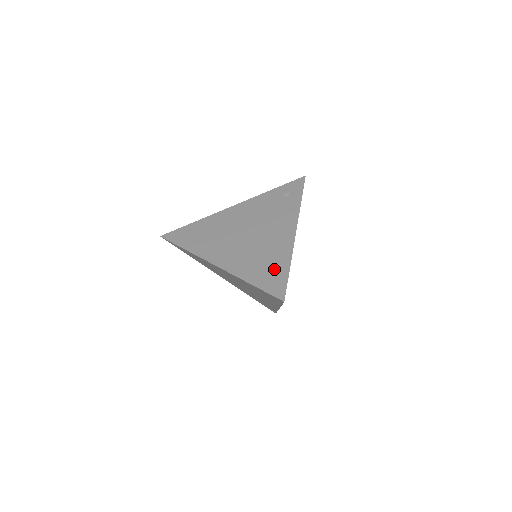
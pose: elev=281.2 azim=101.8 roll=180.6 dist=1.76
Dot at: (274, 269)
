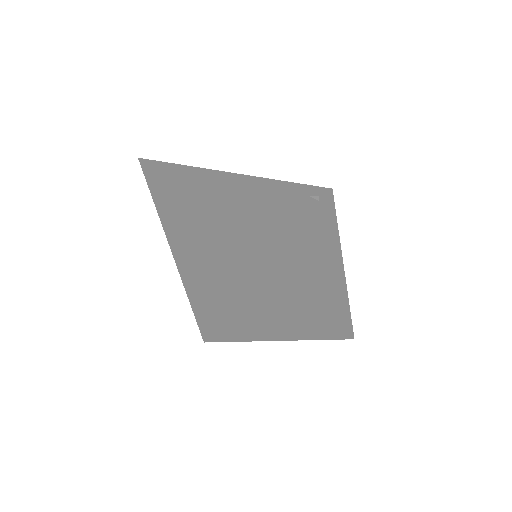
Dot at: (327, 285)
